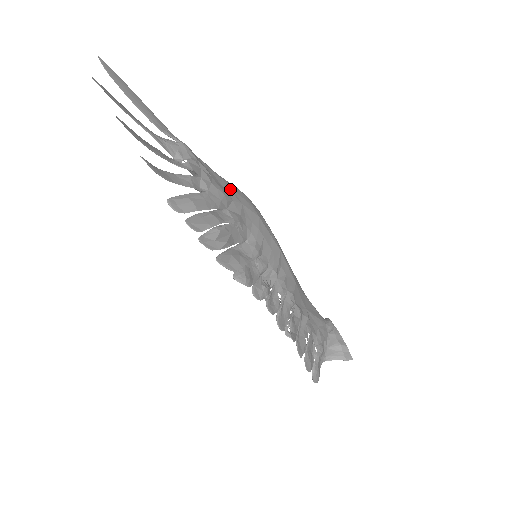
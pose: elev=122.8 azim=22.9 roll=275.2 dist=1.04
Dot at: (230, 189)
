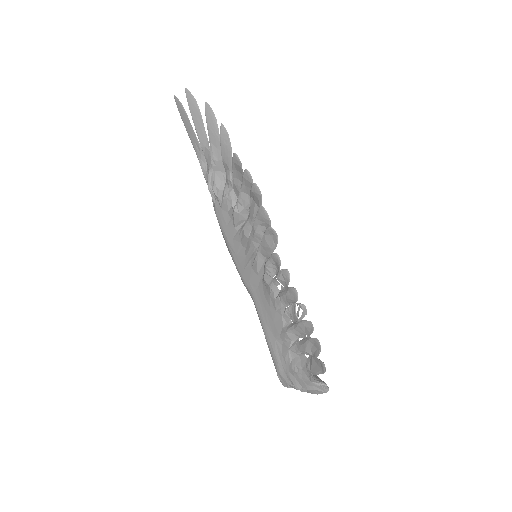
Dot at: occluded
